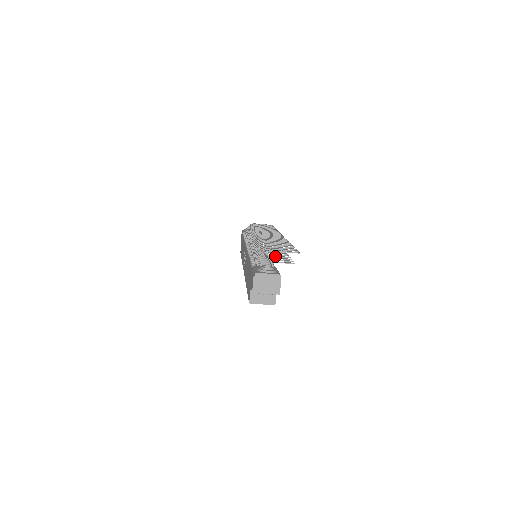
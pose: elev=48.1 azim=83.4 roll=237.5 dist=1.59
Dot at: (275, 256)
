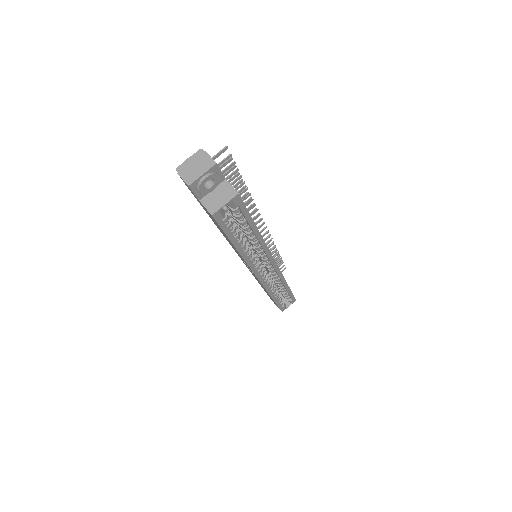
Dot at: occluded
